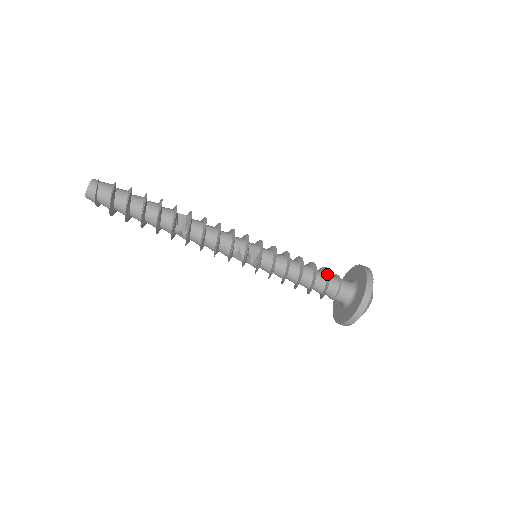
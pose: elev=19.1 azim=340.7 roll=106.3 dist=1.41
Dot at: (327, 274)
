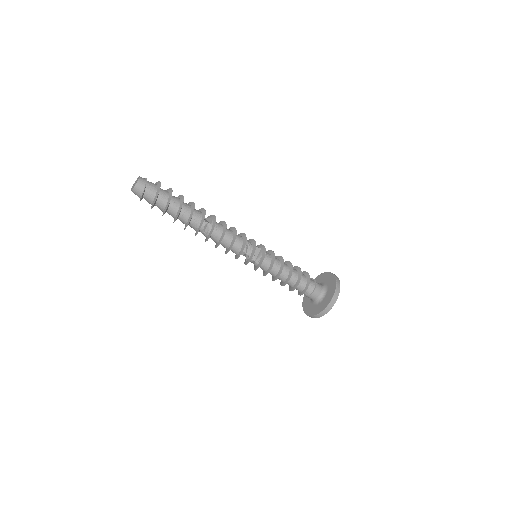
Dot at: (304, 273)
